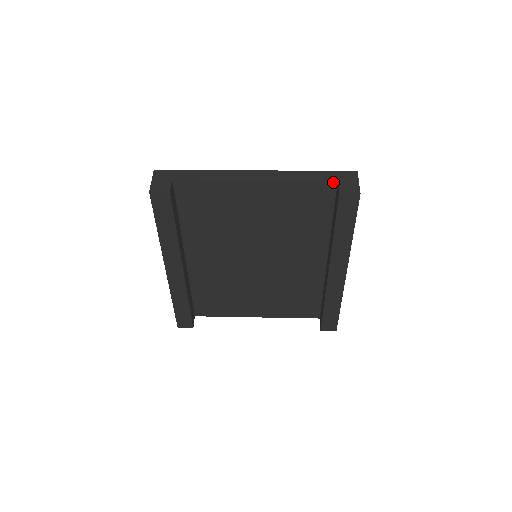
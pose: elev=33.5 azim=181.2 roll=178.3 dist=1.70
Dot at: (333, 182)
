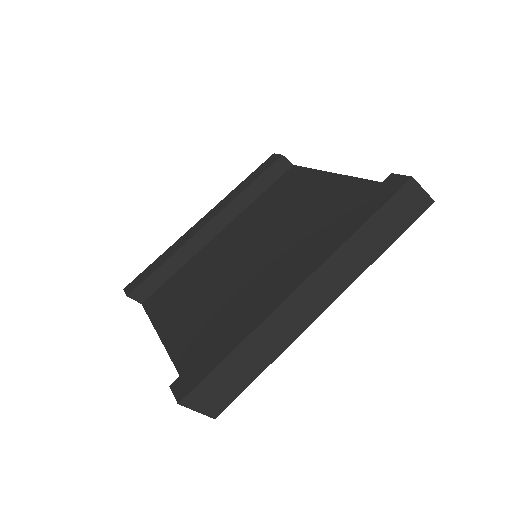
Dot at: occluded
